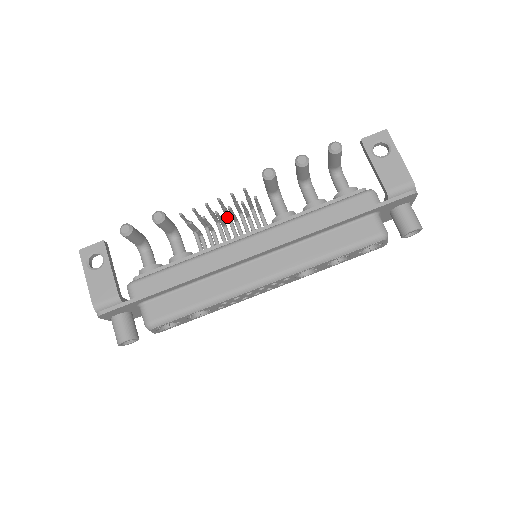
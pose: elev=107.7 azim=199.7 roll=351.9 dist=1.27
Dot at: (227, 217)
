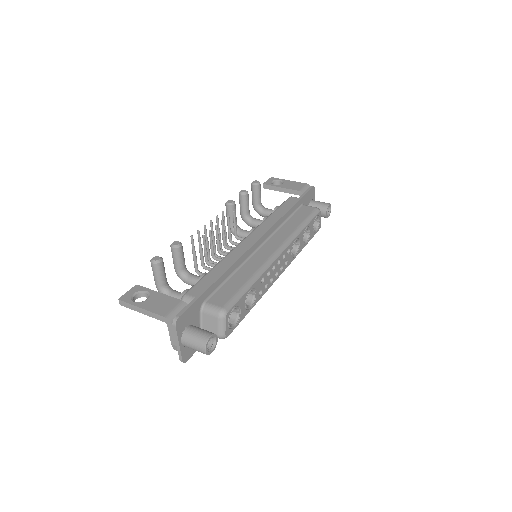
Dot at: (215, 254)
